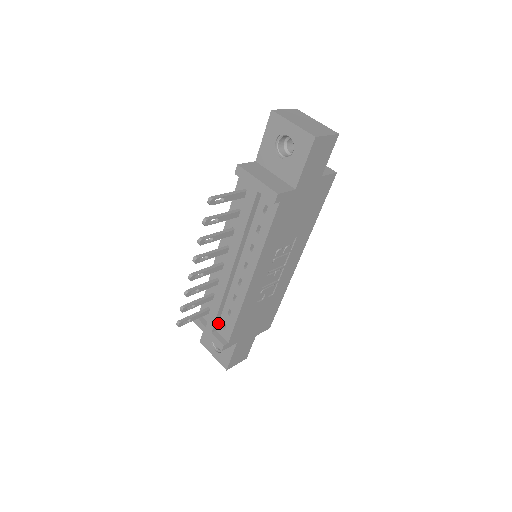
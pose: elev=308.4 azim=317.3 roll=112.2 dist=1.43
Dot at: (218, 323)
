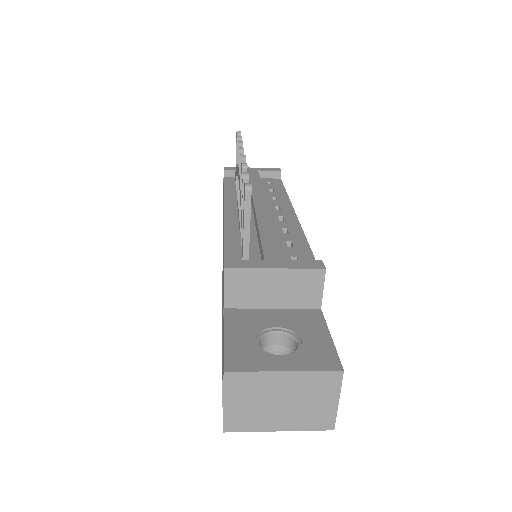
Dot at: occluded
